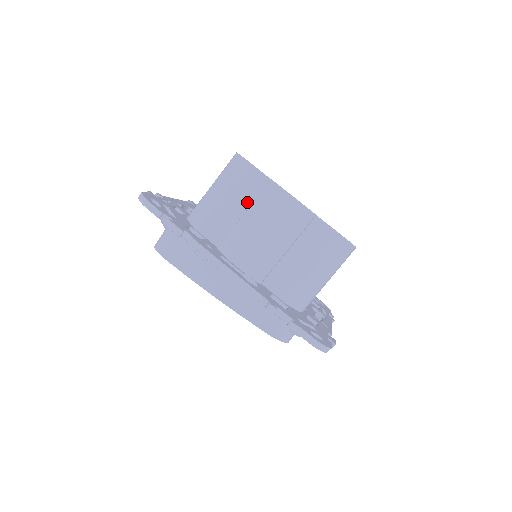
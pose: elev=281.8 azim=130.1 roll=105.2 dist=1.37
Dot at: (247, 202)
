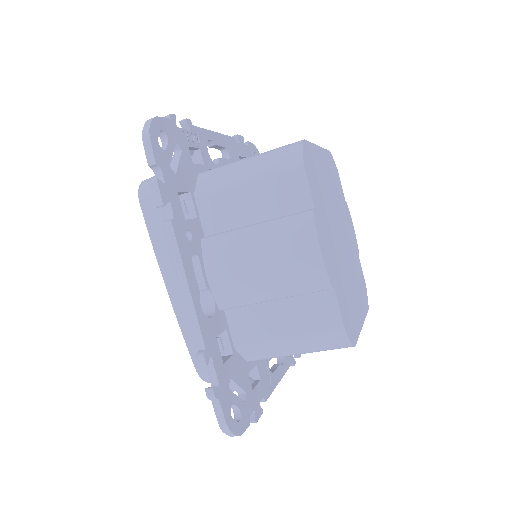
Dot at: (269, 212)
